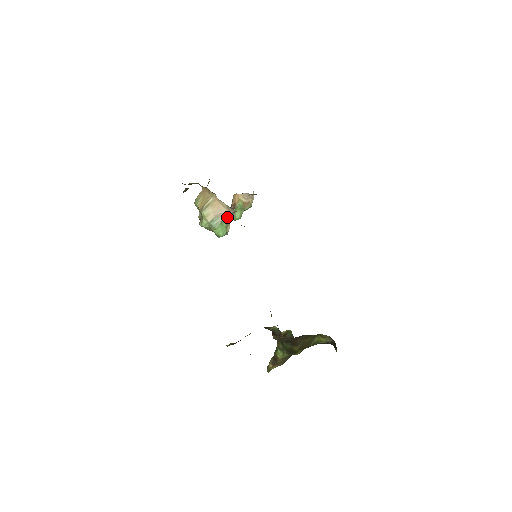
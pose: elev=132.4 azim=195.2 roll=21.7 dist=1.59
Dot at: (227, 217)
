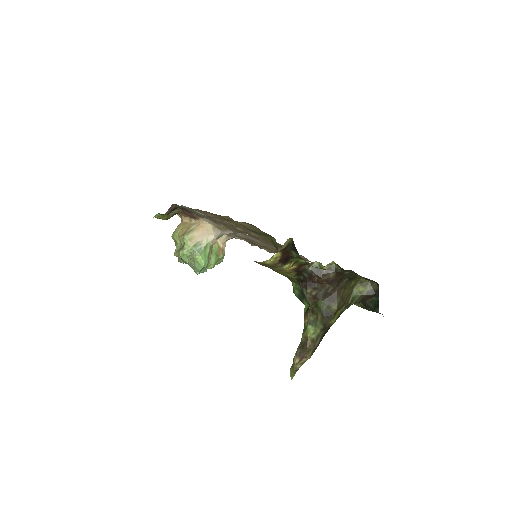
Dot at: (211, 243)
